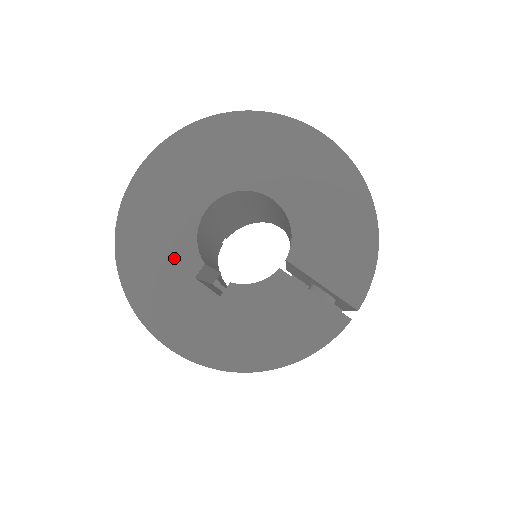
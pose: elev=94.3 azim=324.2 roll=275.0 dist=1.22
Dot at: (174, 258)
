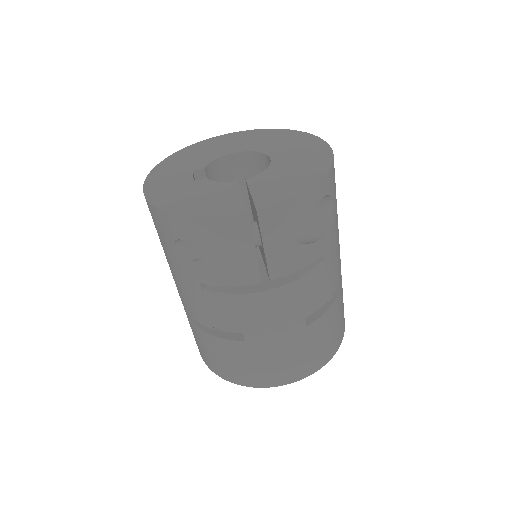
Dot at: (194, 163)
